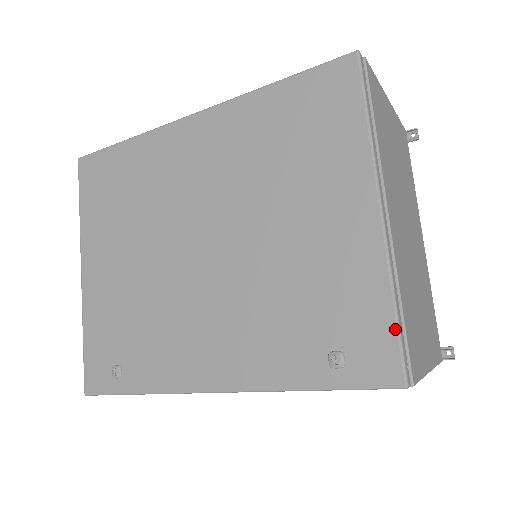
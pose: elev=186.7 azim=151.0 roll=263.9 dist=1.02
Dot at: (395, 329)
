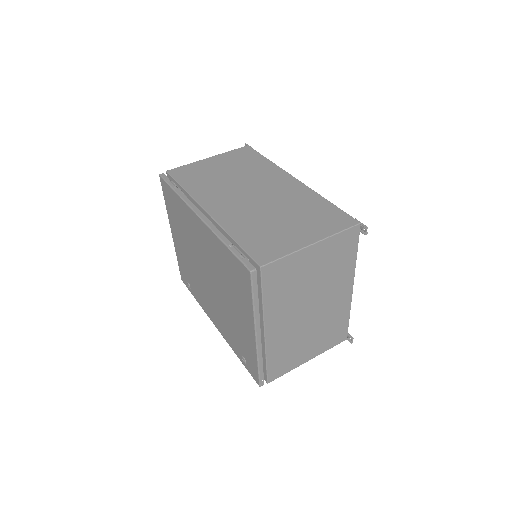
Dot at: (257, 371)
